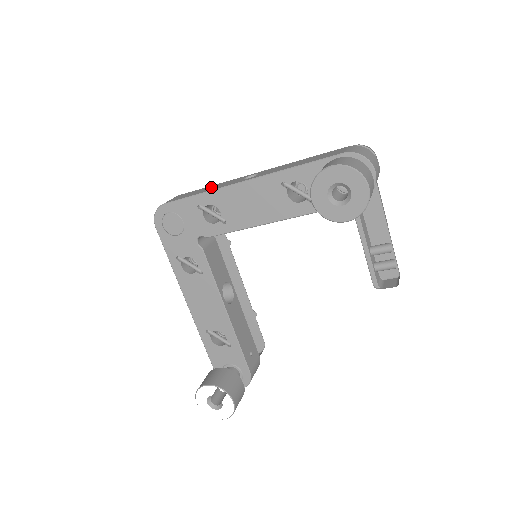
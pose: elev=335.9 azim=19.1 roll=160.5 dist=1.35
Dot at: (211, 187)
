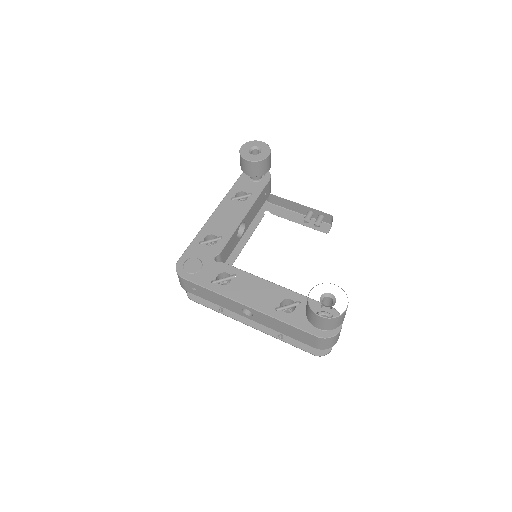
Dot at: occluded
